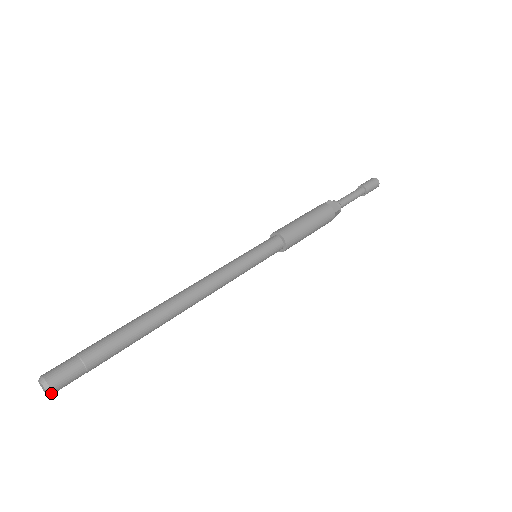
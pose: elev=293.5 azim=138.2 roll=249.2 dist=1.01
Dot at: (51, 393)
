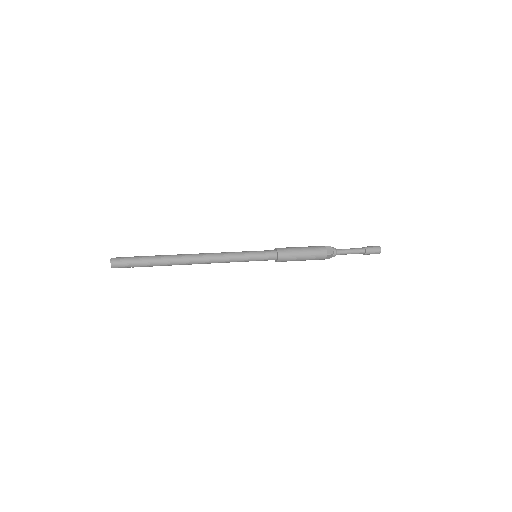
Dot at: (113, 267)
